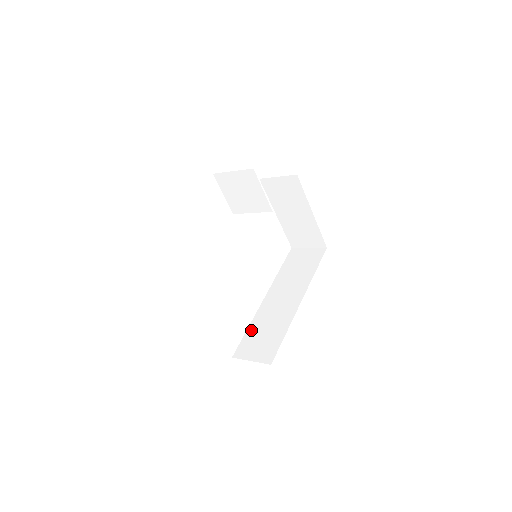
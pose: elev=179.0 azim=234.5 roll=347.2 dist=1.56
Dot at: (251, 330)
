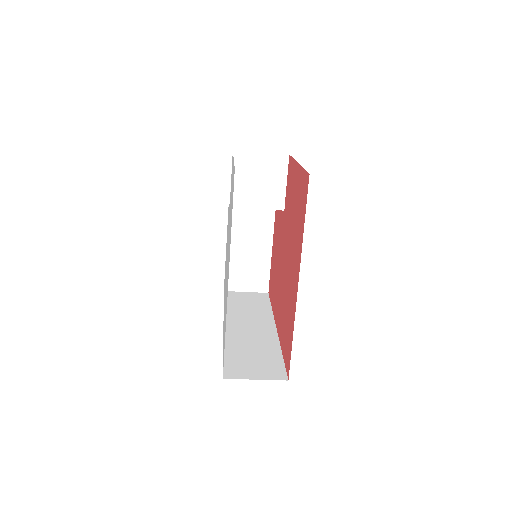
Dot at: (230, 353)
